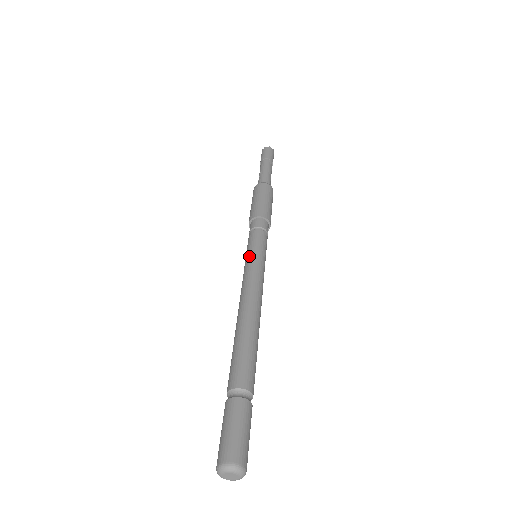
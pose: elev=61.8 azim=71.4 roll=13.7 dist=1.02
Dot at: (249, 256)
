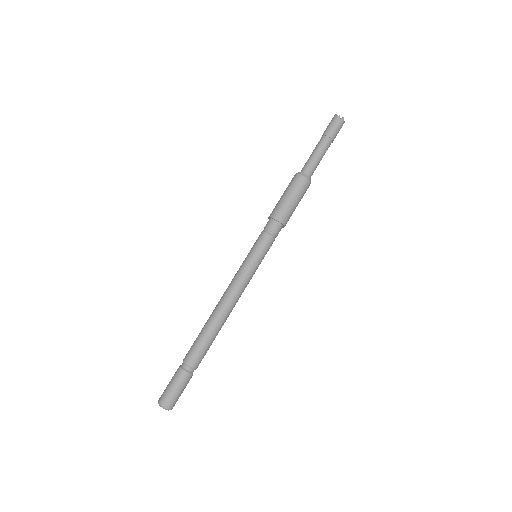
Dot at: (249, 260)
